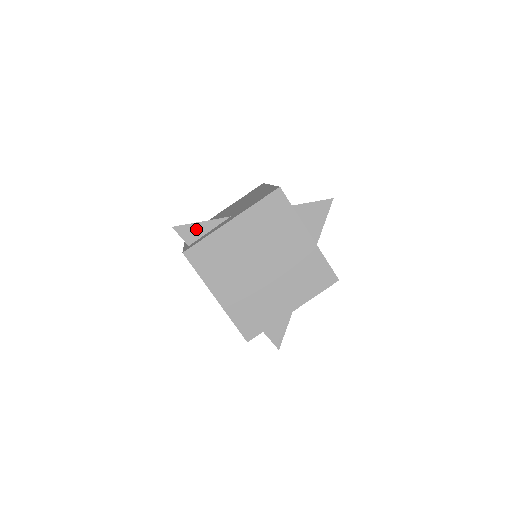
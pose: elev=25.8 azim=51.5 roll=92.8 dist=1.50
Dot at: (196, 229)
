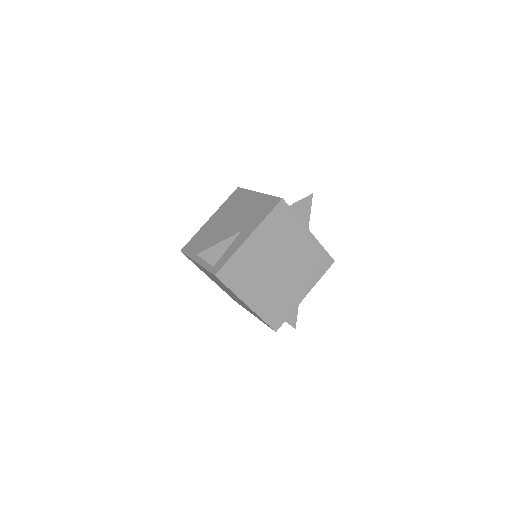
Dot at: (216, 250)
